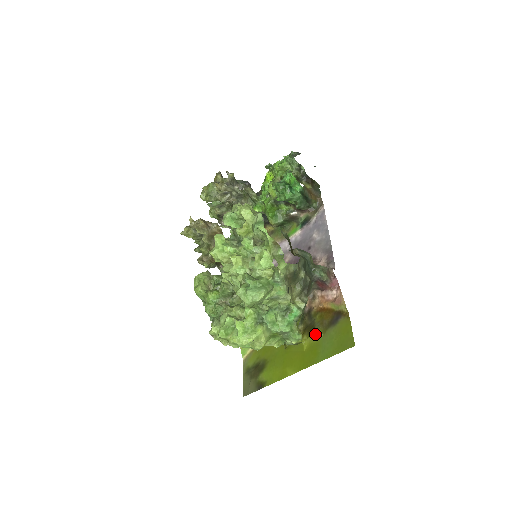
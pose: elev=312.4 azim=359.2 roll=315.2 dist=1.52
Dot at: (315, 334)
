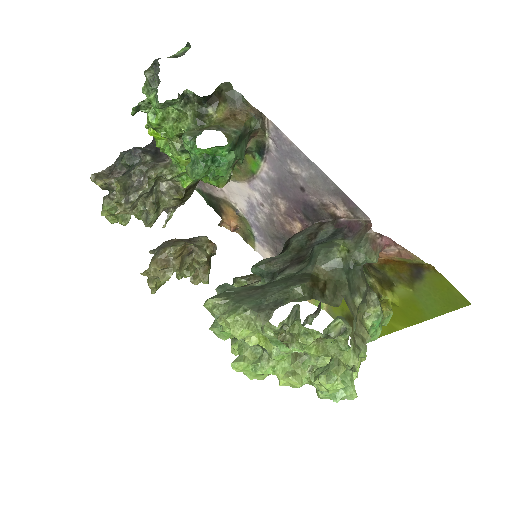
Dot at: (400, 290)
